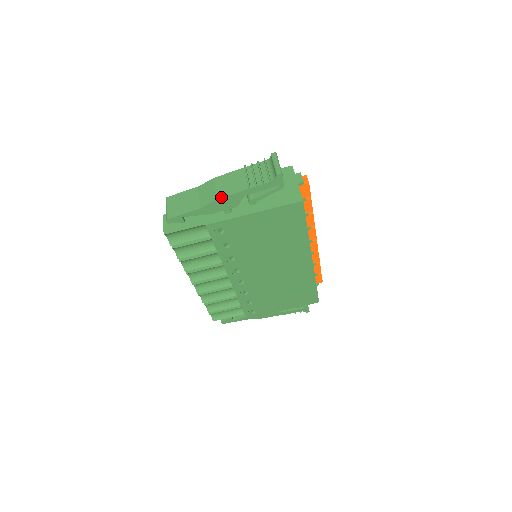
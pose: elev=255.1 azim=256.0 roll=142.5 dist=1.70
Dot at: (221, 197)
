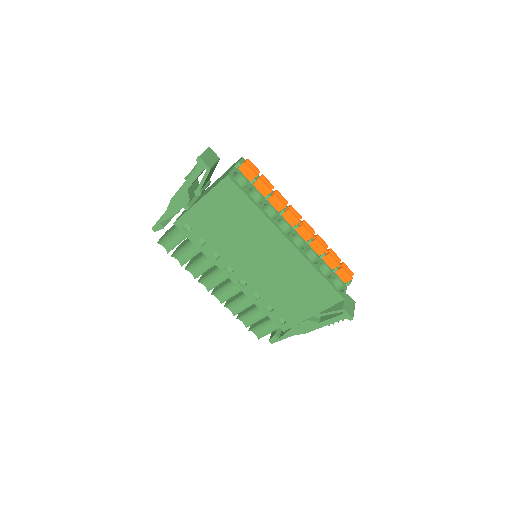
Dot at: (173, 196)
